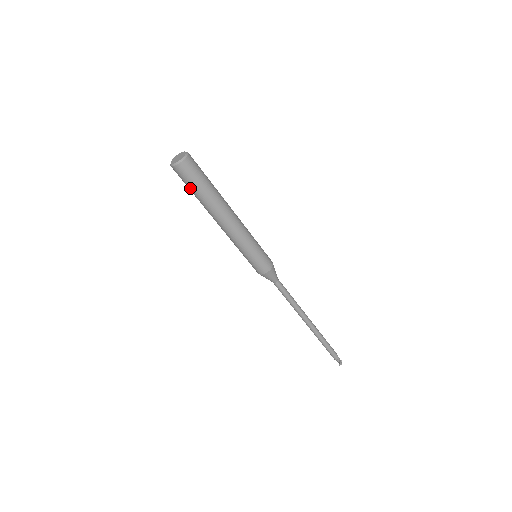
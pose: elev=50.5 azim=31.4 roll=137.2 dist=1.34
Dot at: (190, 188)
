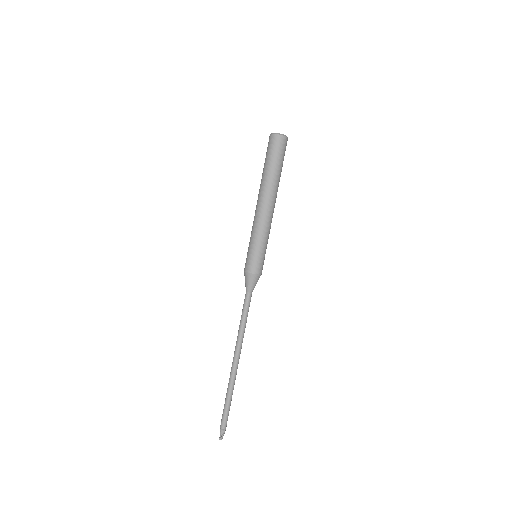
Dot at: (269, 158)
